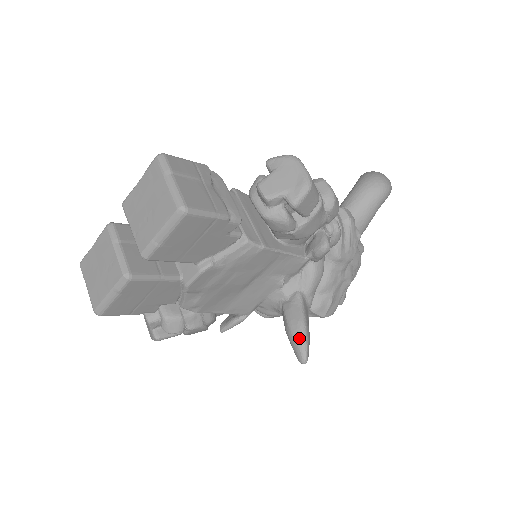
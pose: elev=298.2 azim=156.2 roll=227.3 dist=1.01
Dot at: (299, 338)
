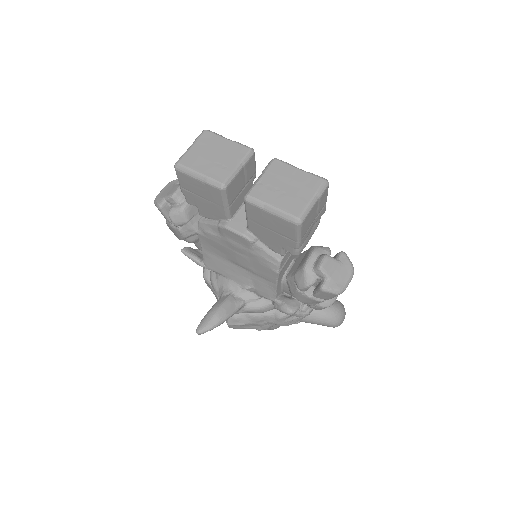
Dot at: (215, 321)
